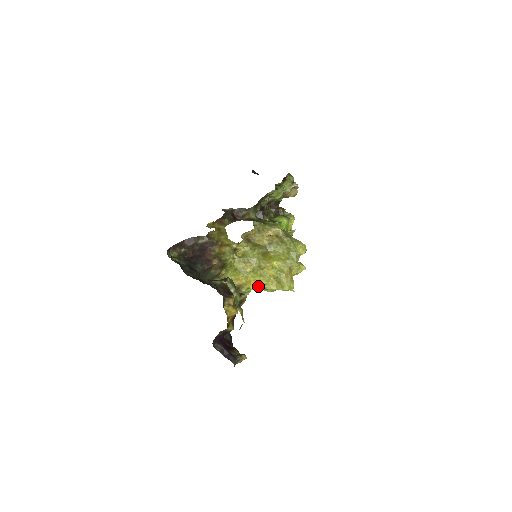
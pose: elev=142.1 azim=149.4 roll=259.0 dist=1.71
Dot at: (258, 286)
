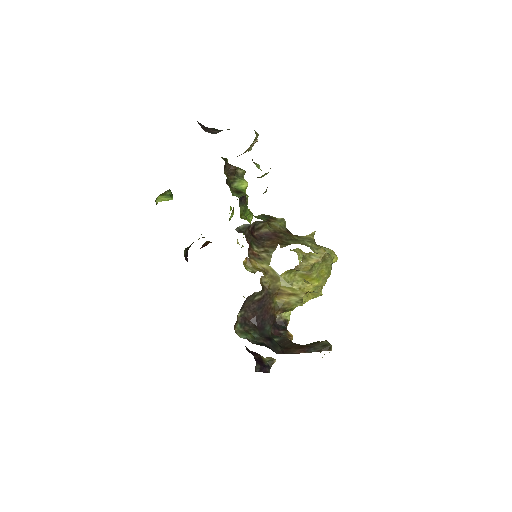
Dot at: occluded
